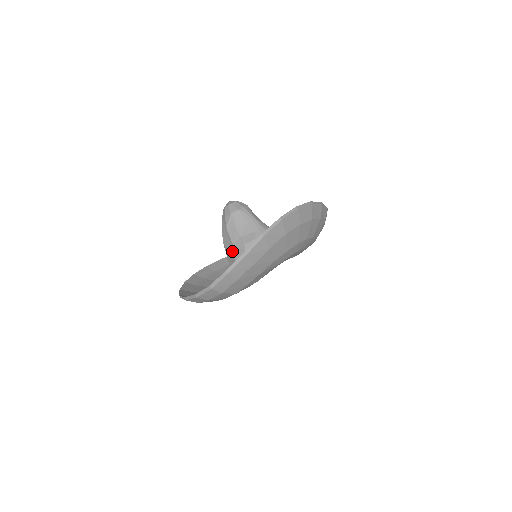
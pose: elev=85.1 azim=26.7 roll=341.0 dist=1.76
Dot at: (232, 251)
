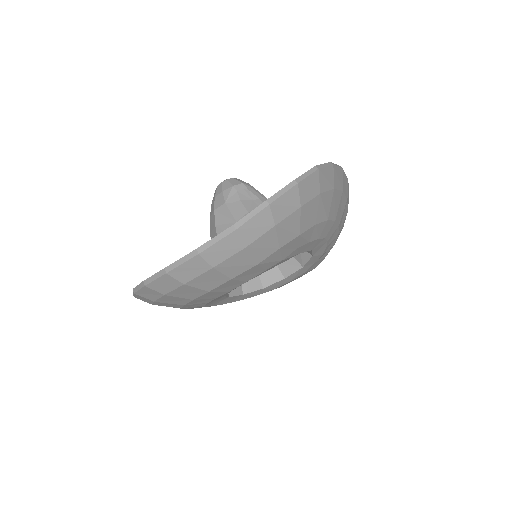
Dot at: occluded
